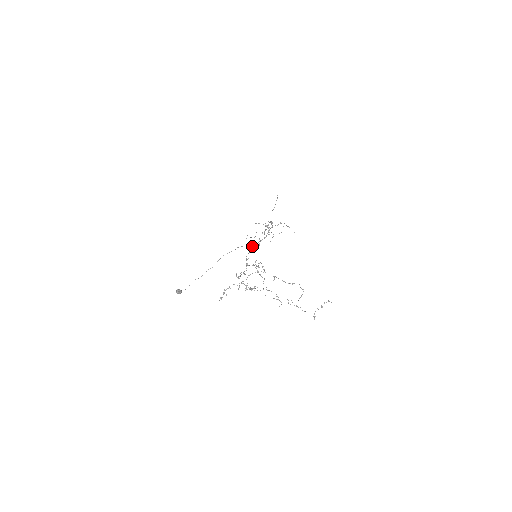
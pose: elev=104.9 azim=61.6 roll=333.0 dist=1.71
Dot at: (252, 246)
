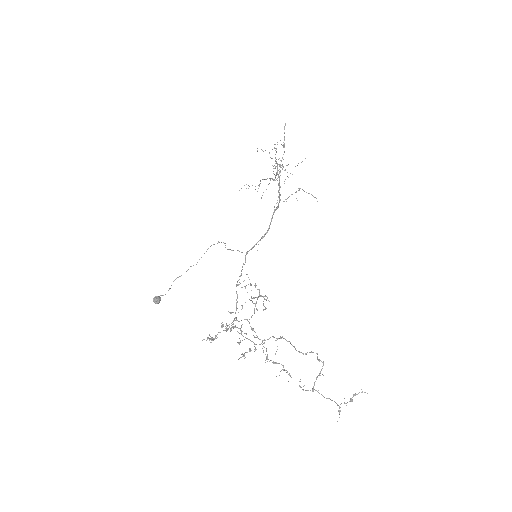
Dot at: (247, 252)
